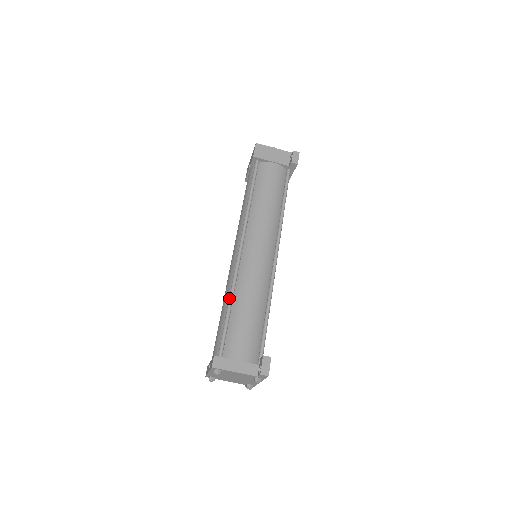
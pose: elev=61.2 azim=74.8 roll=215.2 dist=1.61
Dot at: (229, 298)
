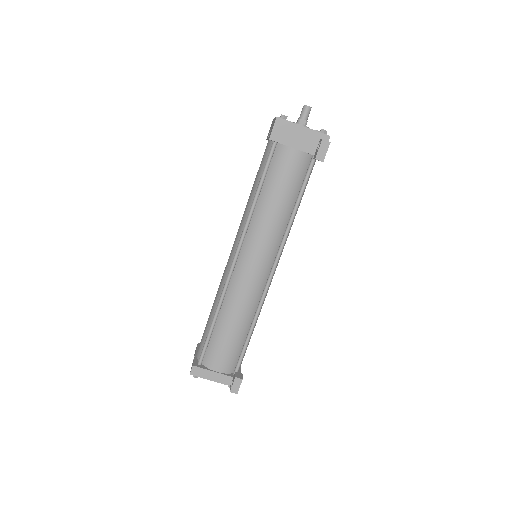
Dot at: (215, 312)
